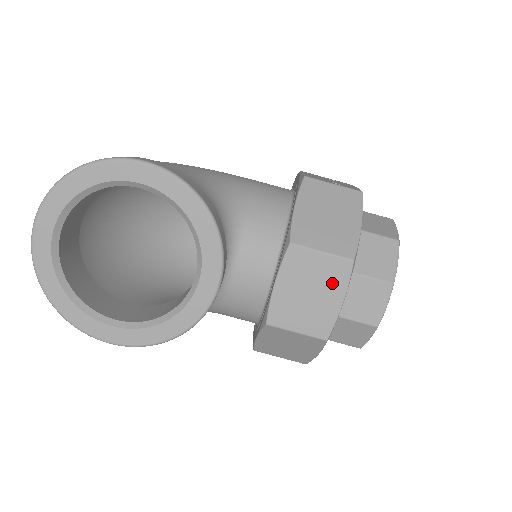
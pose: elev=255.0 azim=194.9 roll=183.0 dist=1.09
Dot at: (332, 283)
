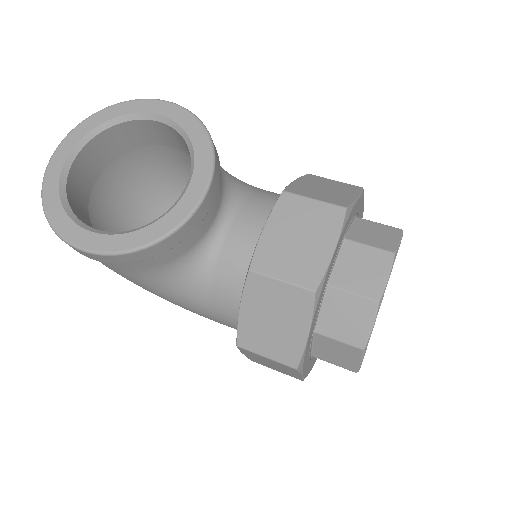
Dot at: (323, 229)
